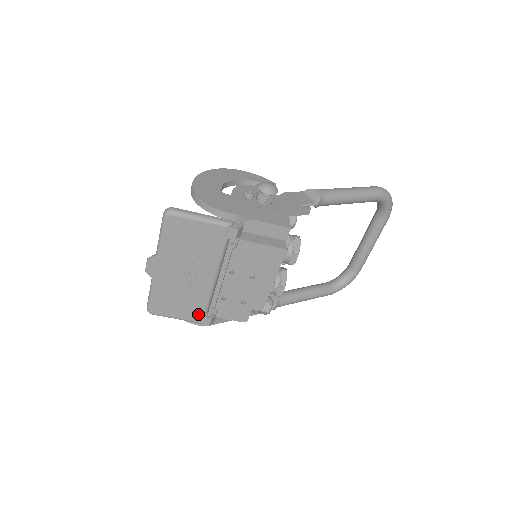
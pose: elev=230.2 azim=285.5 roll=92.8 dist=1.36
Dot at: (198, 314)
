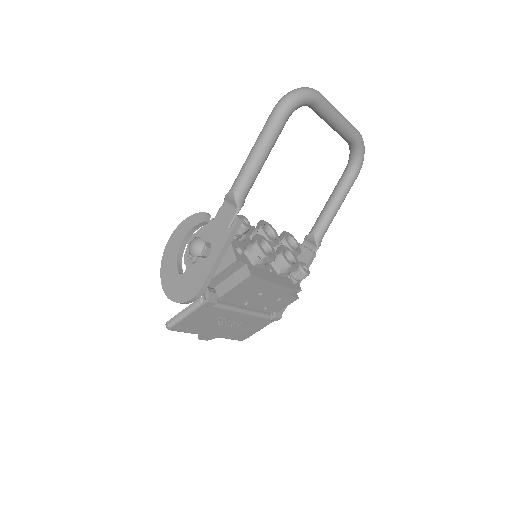
Dot at: (266, 321)
